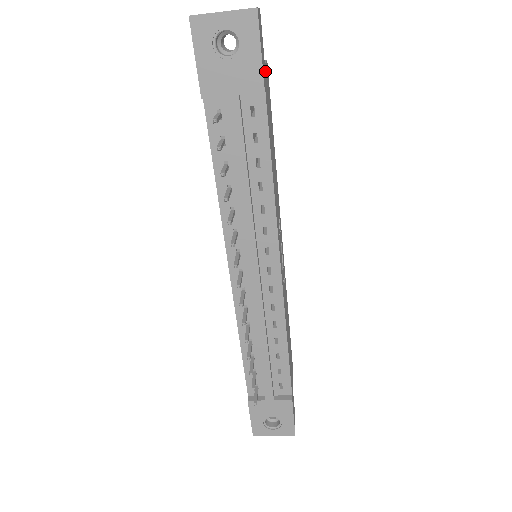
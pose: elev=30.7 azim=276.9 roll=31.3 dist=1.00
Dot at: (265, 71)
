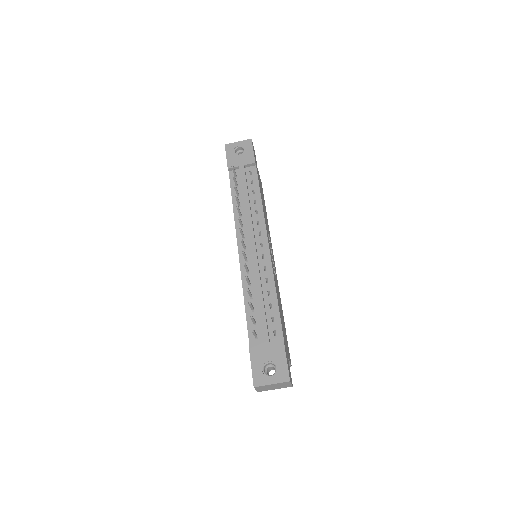
Dot at: occluded
